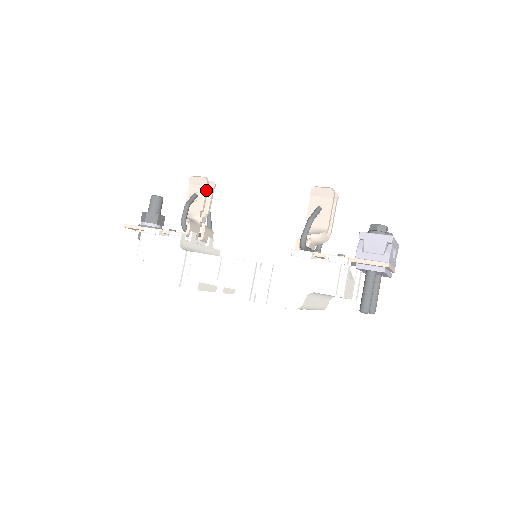
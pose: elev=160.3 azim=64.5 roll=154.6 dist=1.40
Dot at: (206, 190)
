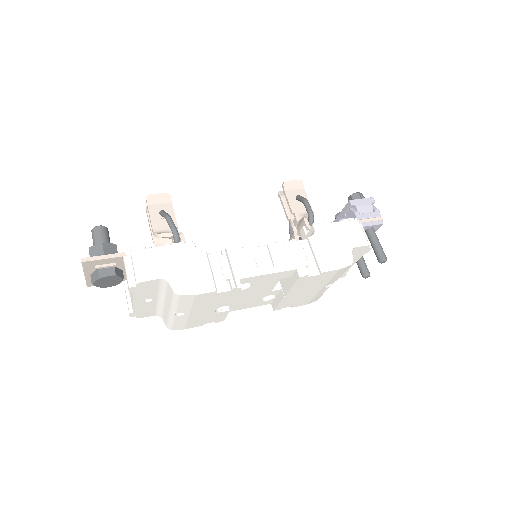
Dot at: (172, 206)
